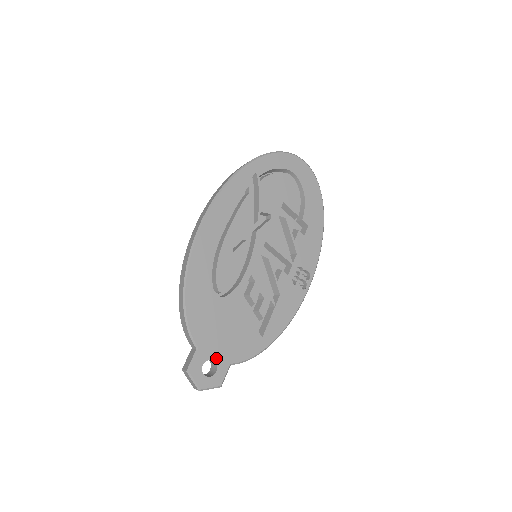
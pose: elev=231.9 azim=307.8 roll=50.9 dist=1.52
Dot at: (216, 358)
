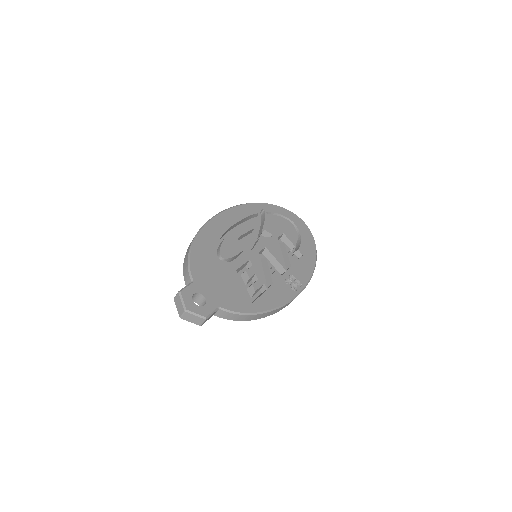
Dot at: (207, 296)
